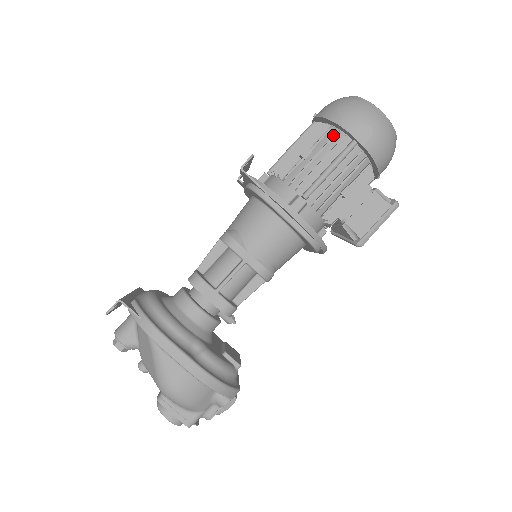
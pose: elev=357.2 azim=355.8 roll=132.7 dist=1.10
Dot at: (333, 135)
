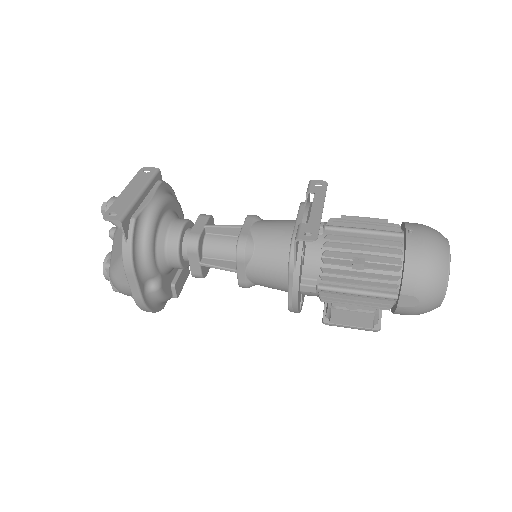
Dot at: (392, 275)
